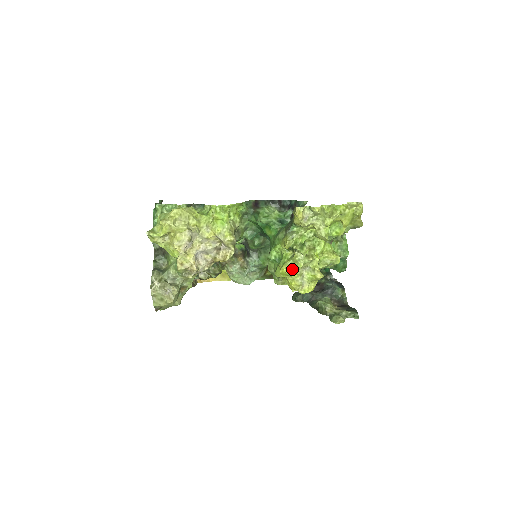
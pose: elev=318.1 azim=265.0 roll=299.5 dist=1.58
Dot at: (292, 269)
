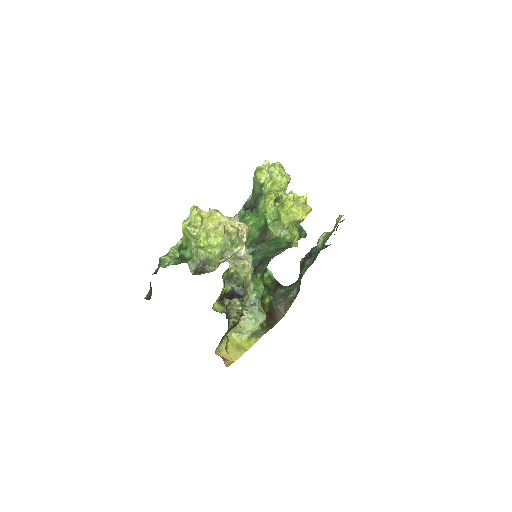
Dot at: (290, 200)
